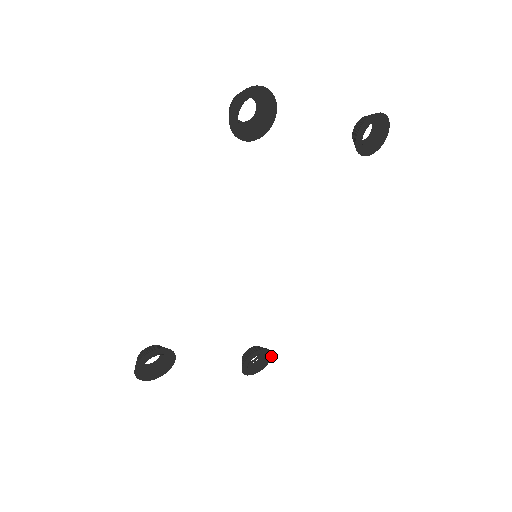
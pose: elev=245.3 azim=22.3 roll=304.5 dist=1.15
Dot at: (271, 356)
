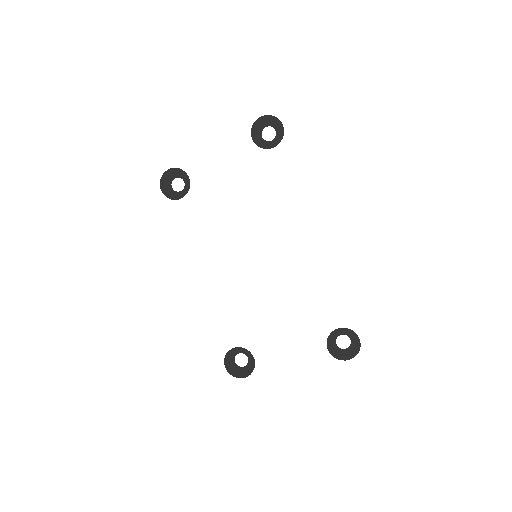
Dot at: (356, 335)
